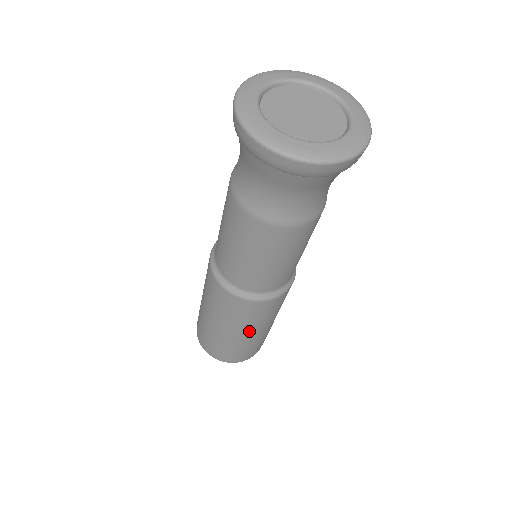
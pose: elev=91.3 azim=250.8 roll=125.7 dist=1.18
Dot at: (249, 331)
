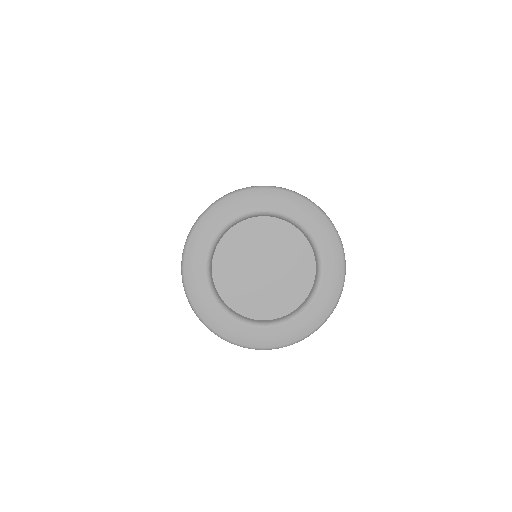
Dot at: occluded
